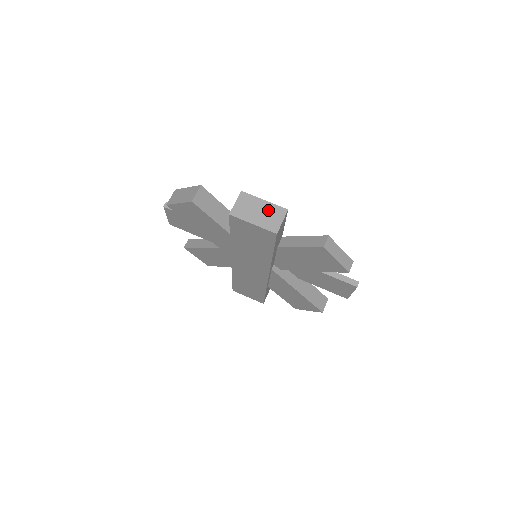
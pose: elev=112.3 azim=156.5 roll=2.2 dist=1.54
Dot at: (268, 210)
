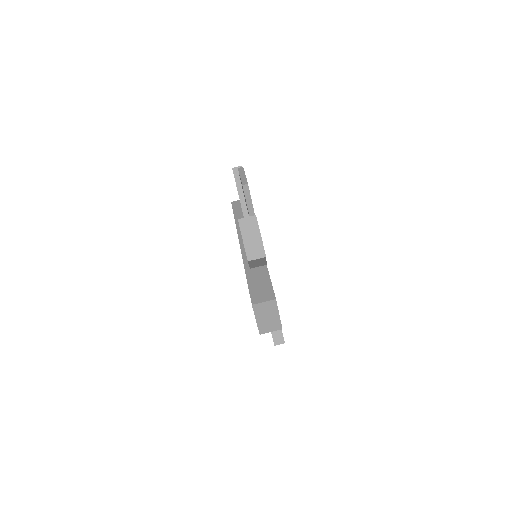
Dot at: (273, 321)
